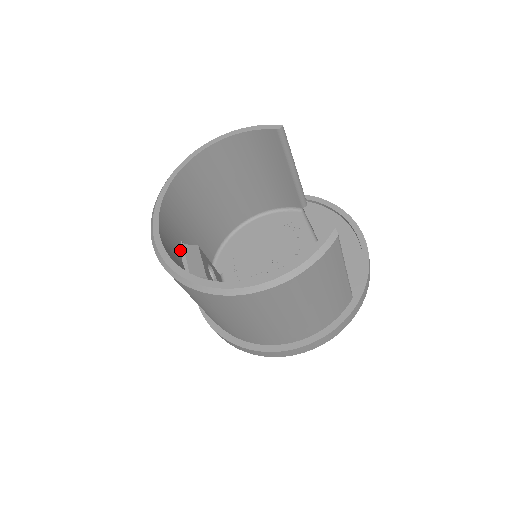
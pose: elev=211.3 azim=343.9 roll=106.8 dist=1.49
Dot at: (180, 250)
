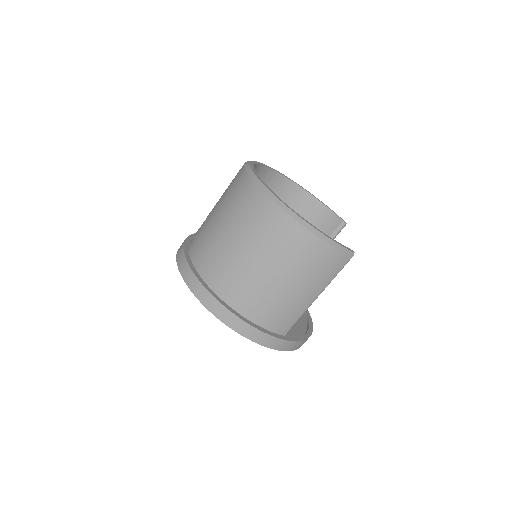
Dot at: occluded
